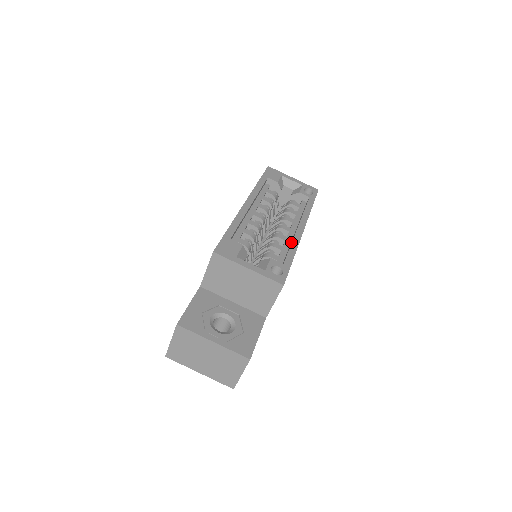
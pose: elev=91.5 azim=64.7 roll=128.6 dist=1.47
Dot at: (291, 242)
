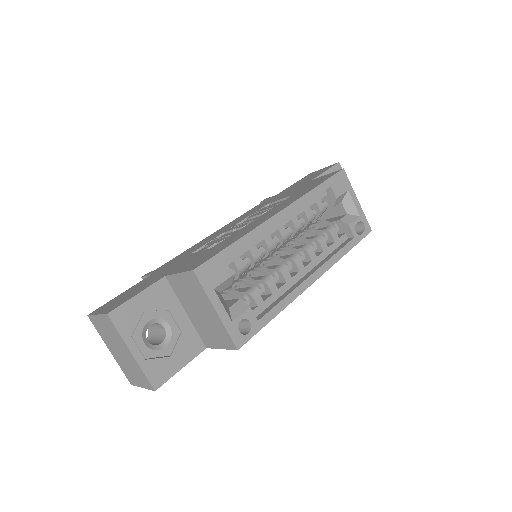
Dot at: (289, 291)
